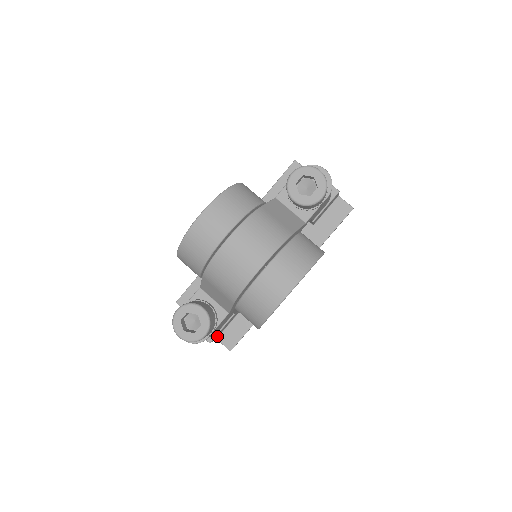
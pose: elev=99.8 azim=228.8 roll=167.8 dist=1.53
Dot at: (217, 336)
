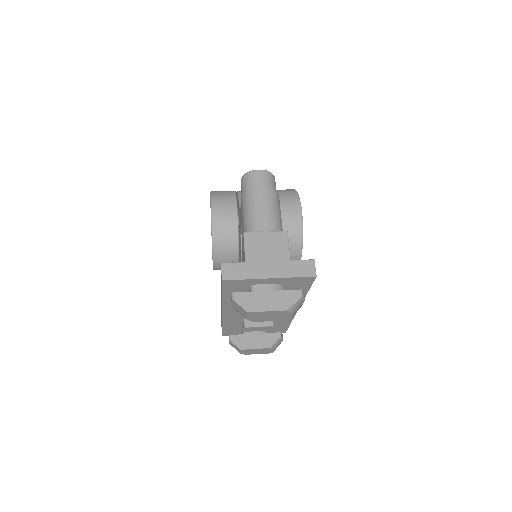
Dot at: occluded
